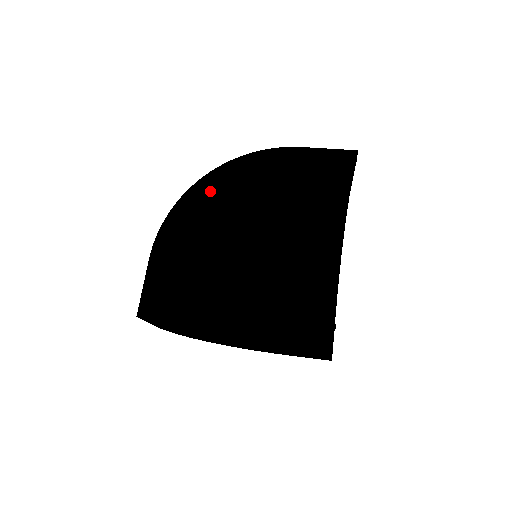
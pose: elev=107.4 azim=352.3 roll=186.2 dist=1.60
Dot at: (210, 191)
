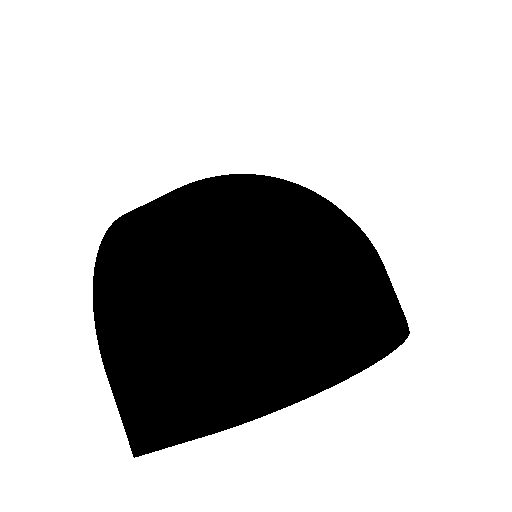
Dot at: occluded
